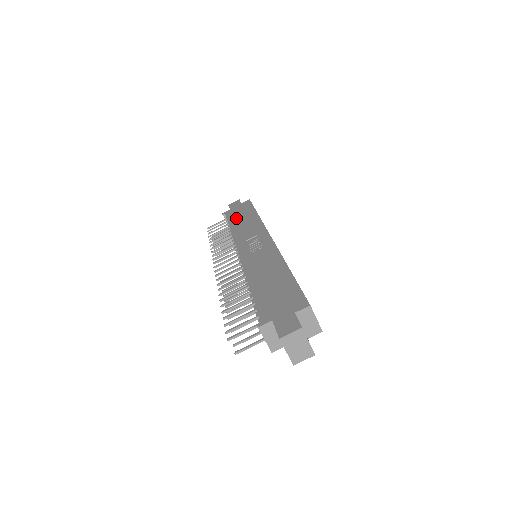
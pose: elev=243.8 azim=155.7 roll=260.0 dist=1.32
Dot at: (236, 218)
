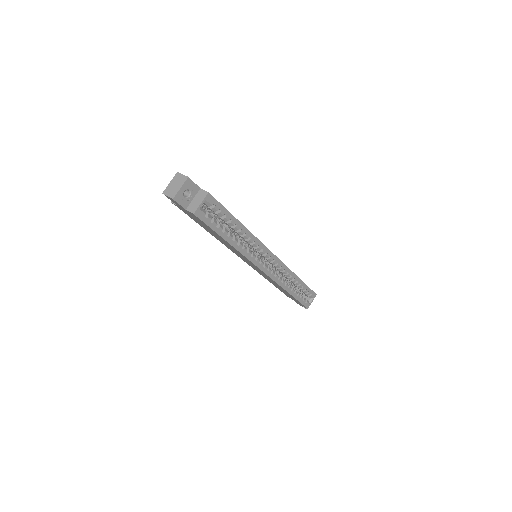
Dot at: occluded
